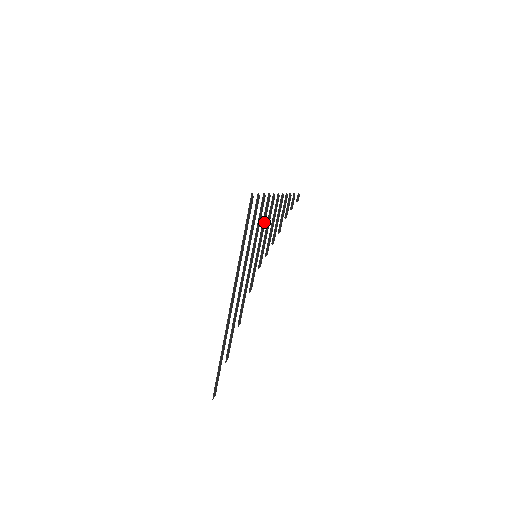
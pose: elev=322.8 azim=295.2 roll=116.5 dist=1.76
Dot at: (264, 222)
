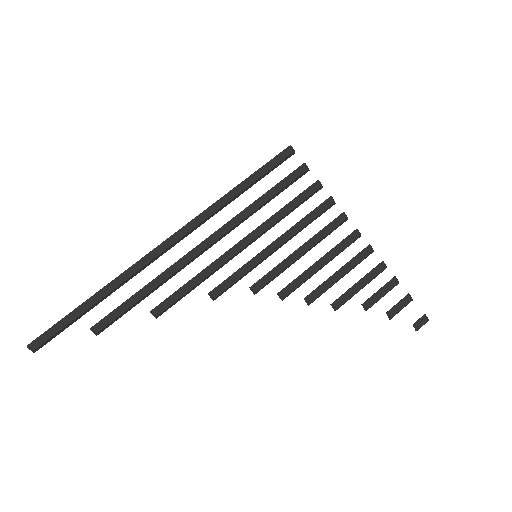
Dot at: (300, 225)
